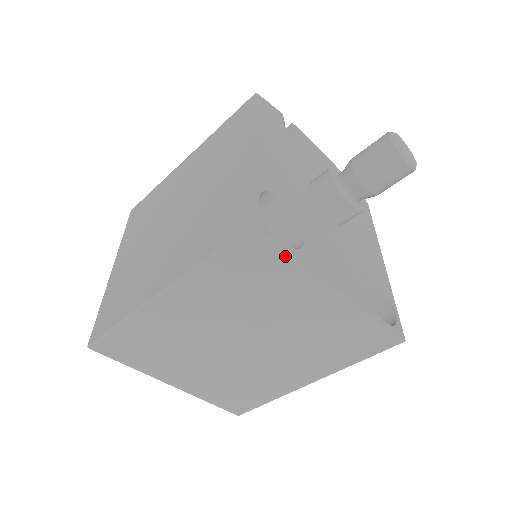
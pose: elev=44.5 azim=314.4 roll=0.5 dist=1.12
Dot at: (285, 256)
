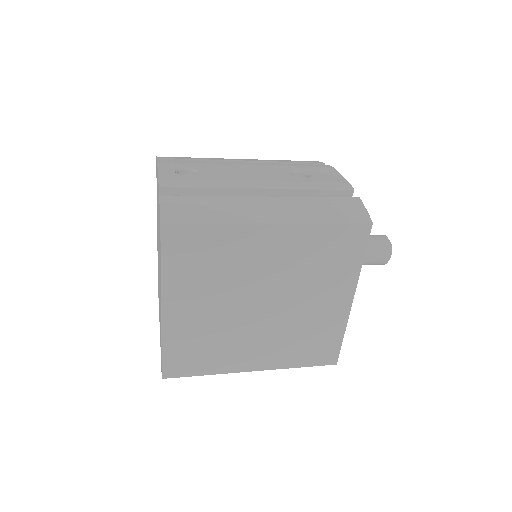
Dot at: occluded
